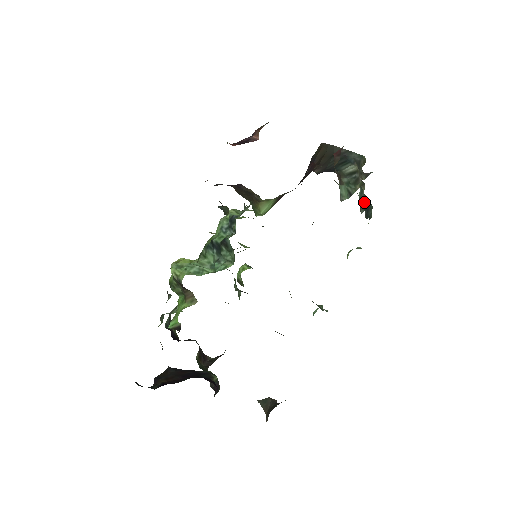
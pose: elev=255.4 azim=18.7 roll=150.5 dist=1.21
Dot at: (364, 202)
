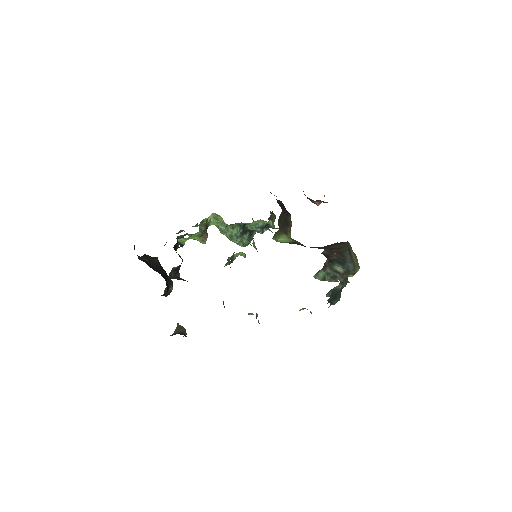
Dot at: (336, 293)
